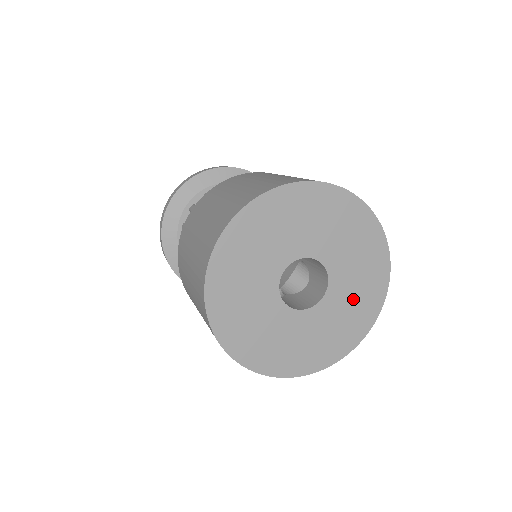
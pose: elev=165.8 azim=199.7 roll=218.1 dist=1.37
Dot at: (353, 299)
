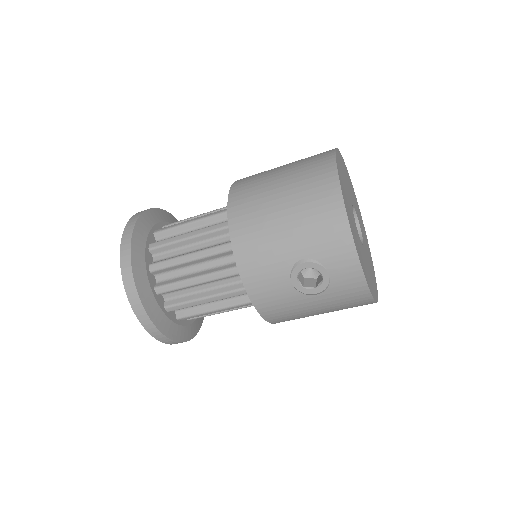
Dot at: occluded
